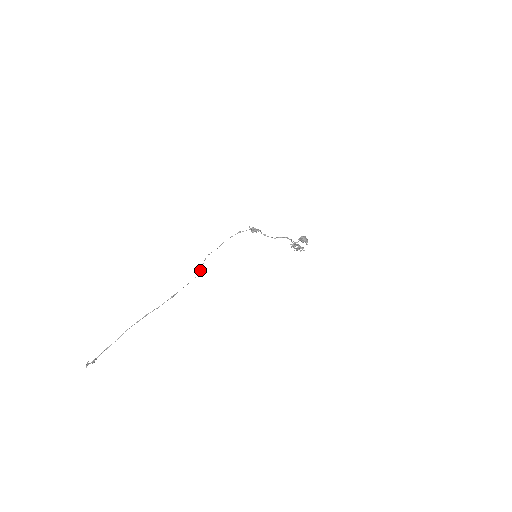
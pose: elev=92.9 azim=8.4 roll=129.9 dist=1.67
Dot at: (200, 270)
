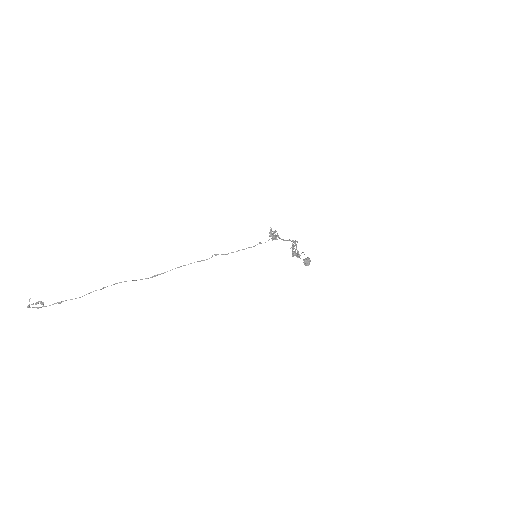
Dot at: (197, 261)
